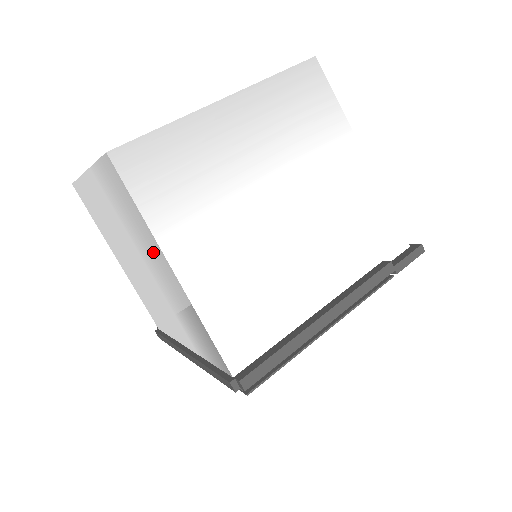
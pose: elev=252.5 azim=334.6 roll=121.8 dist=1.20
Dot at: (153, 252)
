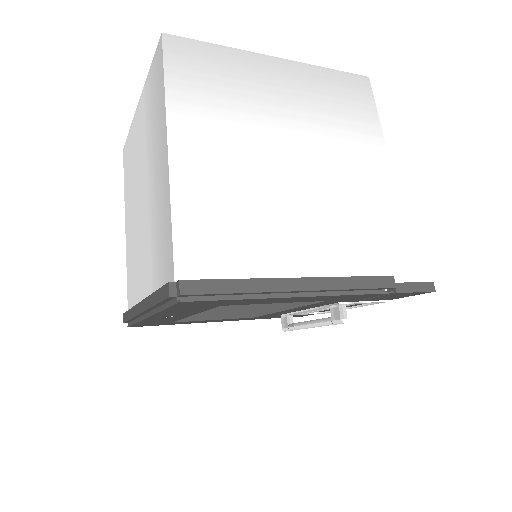
Dot at: (159, 143)
